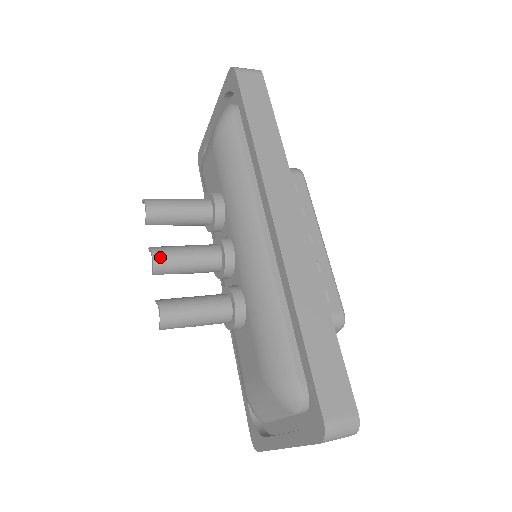
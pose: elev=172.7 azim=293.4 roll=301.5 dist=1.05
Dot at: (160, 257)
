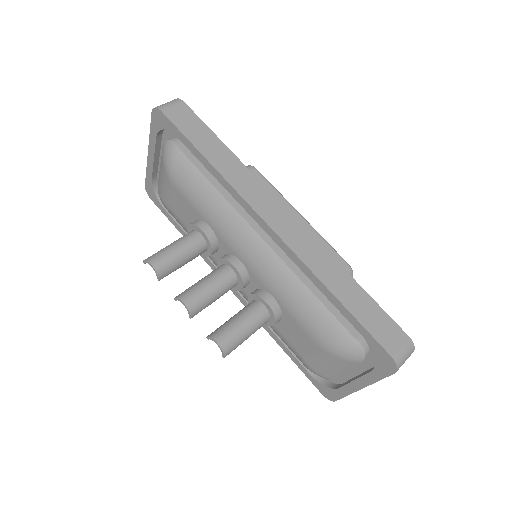
Dot at: (190, 301)
